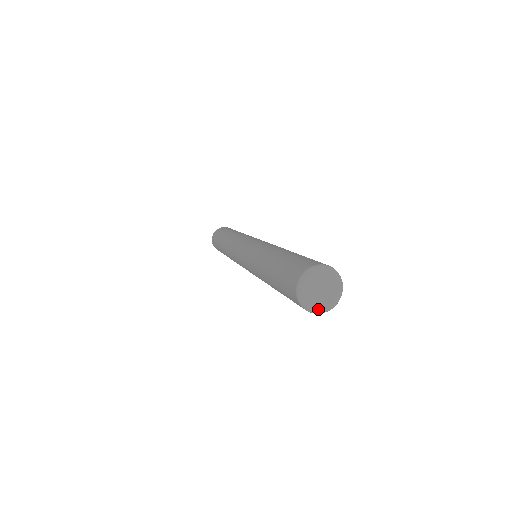
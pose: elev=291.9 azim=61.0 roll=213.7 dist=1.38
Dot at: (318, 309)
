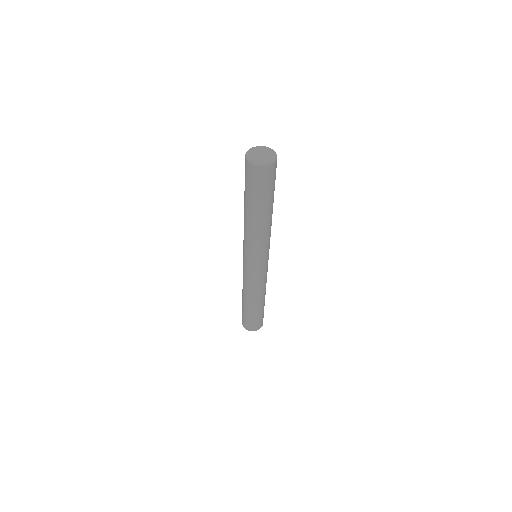
Dot at: (254, 160)
